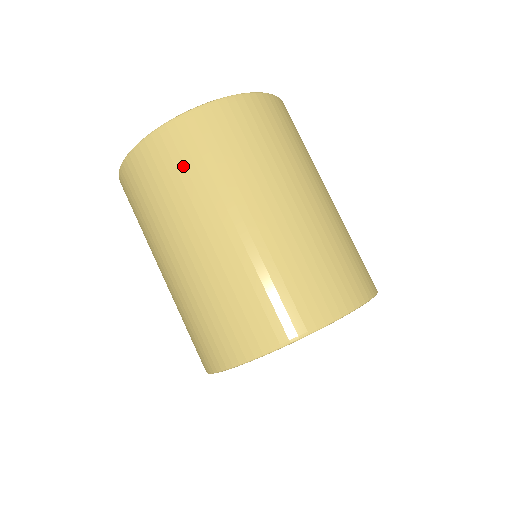
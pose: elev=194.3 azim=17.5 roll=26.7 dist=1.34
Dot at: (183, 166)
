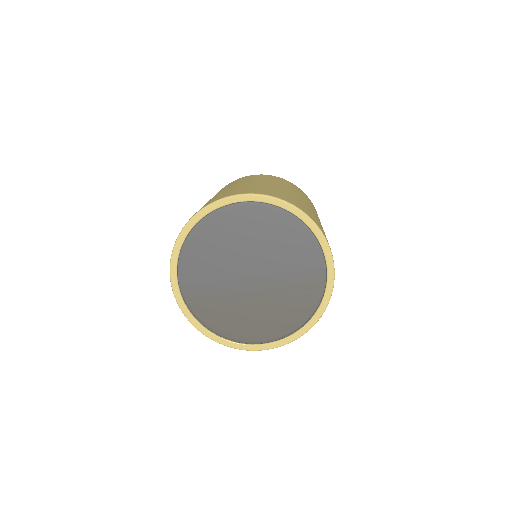
Dot at: (265, 177)
